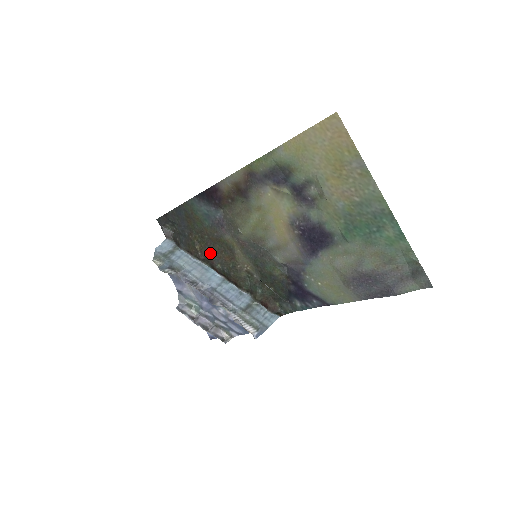
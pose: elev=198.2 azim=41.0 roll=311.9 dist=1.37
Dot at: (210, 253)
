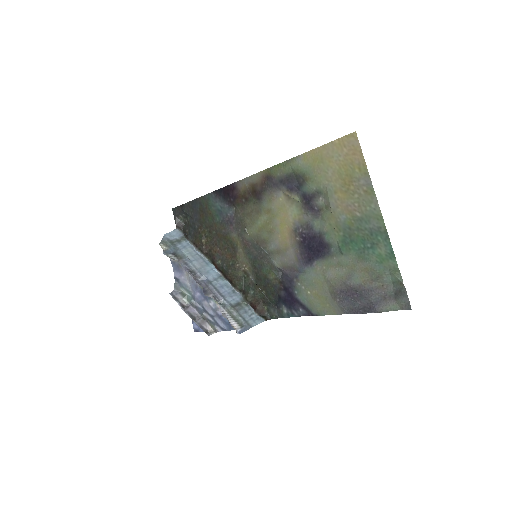
Dot at: (214, 248)
